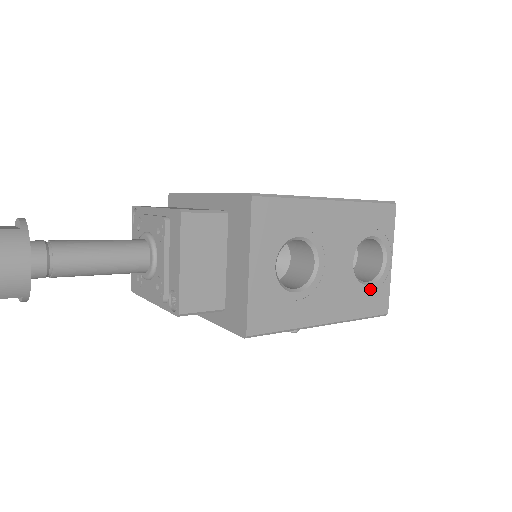
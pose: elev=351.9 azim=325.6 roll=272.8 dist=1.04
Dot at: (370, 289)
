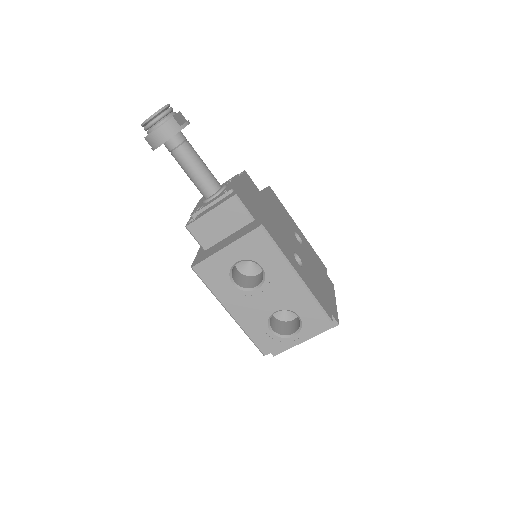
Dot at: (269, 334)
